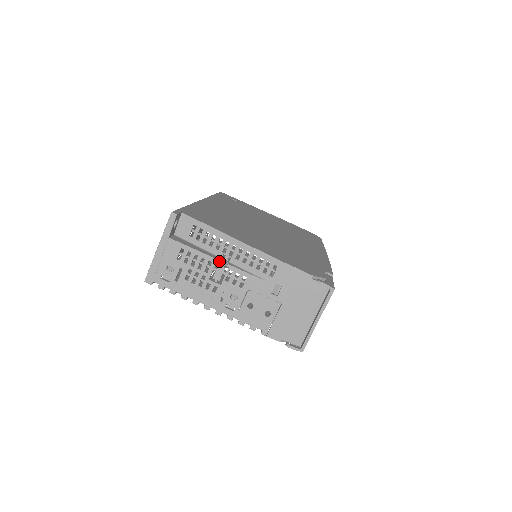
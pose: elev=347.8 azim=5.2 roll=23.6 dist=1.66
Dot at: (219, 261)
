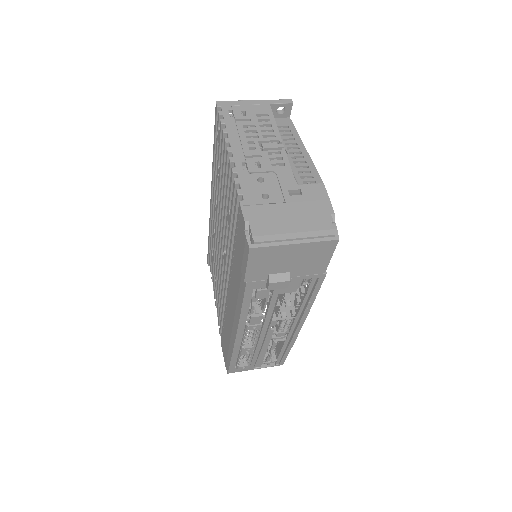
Dot at: (281, 141)
